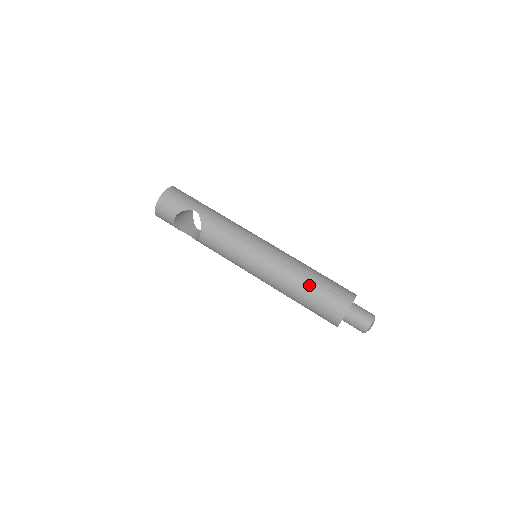
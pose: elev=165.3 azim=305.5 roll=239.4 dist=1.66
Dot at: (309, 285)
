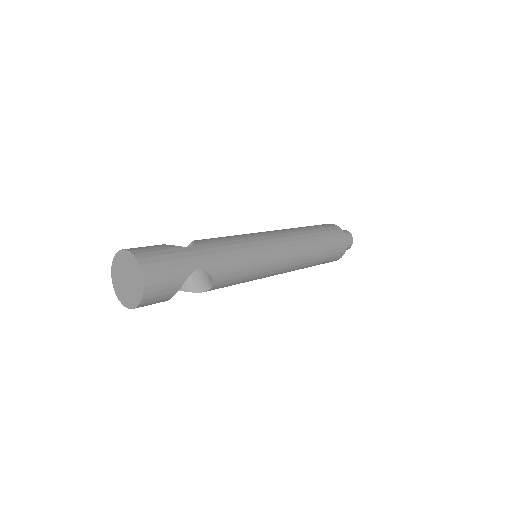
Dot at: (320, 252)
